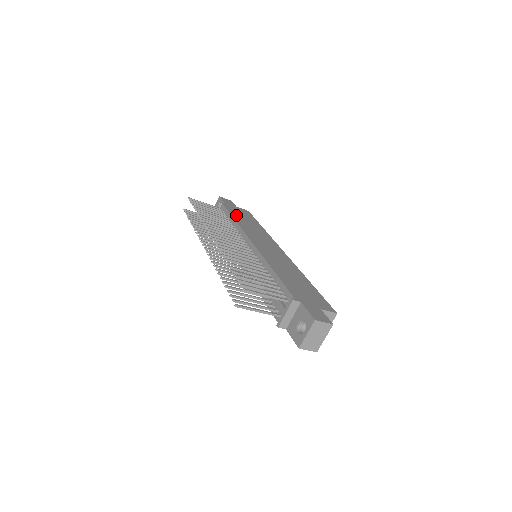
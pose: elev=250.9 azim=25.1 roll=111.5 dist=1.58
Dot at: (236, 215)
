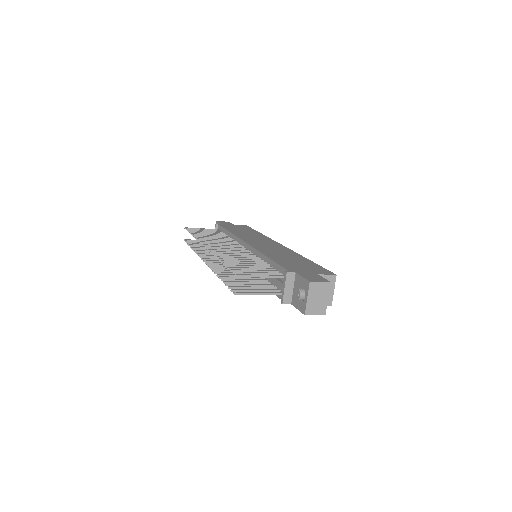
Dot at: (232, 229)
